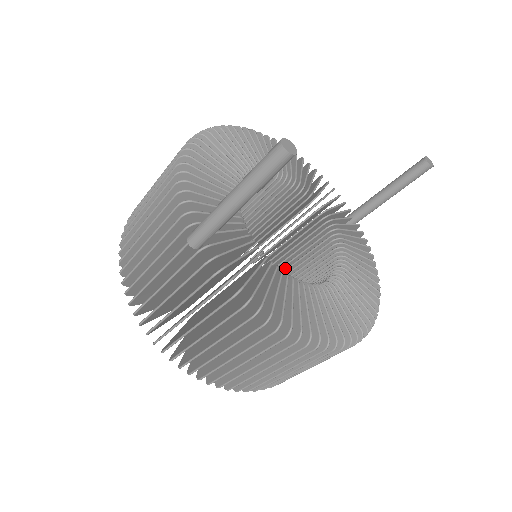
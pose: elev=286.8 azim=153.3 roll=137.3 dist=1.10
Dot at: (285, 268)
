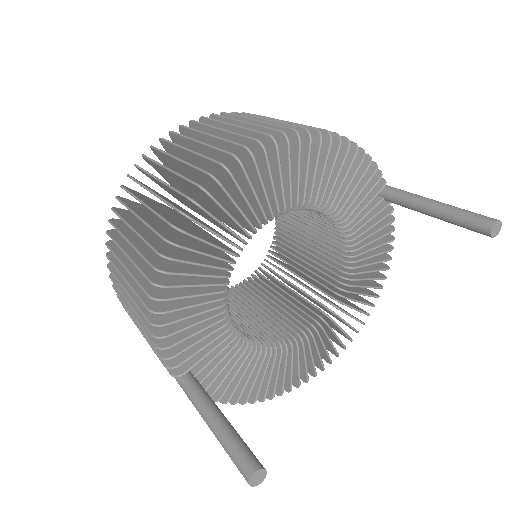
Dot at: occluded
